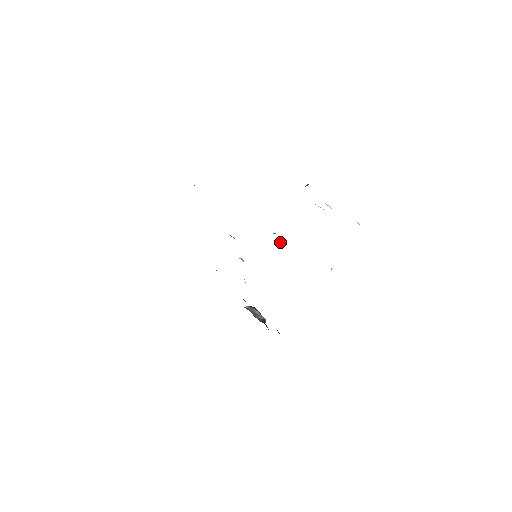
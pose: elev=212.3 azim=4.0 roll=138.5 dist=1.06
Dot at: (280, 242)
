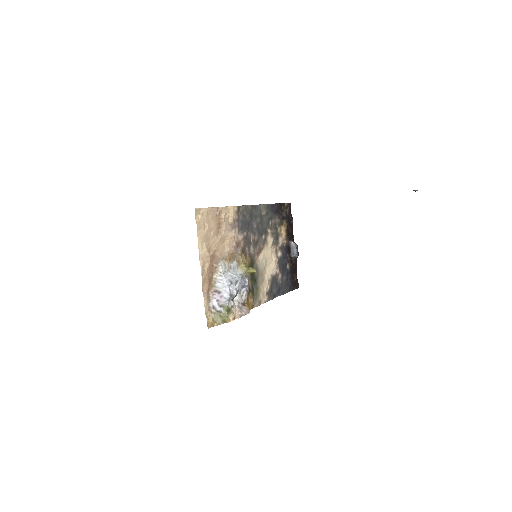
Dot at: (248, 272)
